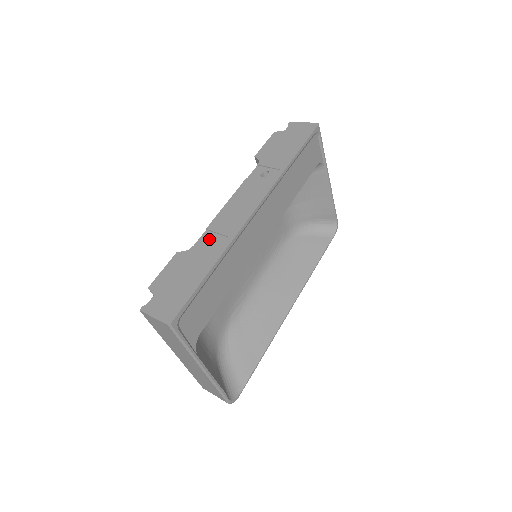
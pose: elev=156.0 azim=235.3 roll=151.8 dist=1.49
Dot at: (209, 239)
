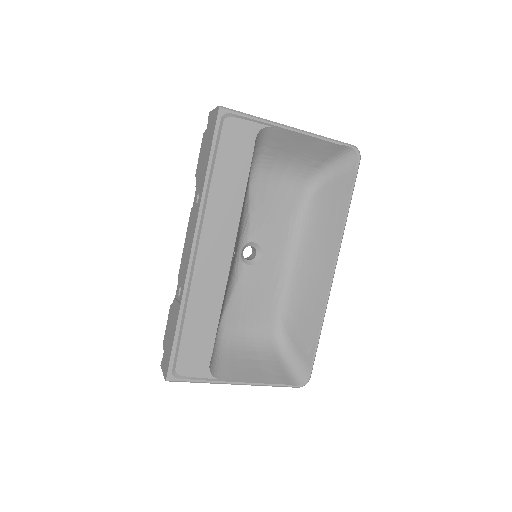
Dot at: (179, 289)
